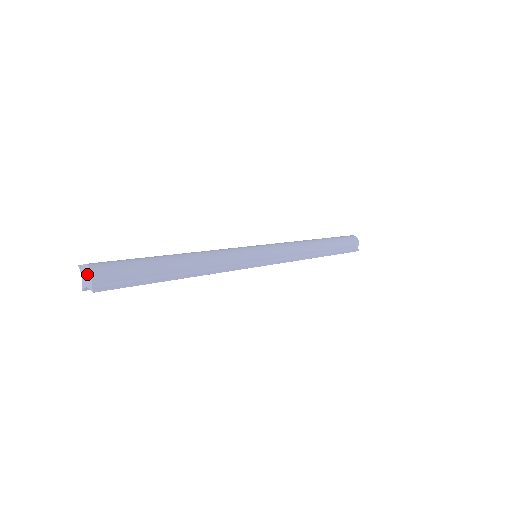
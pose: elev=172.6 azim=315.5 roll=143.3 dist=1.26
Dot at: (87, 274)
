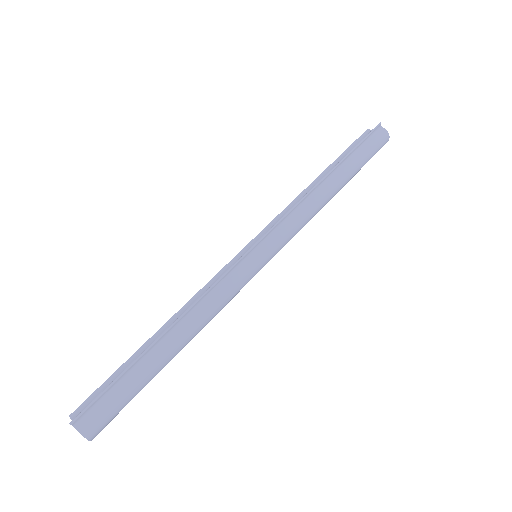
Dot at: (83, 434)
